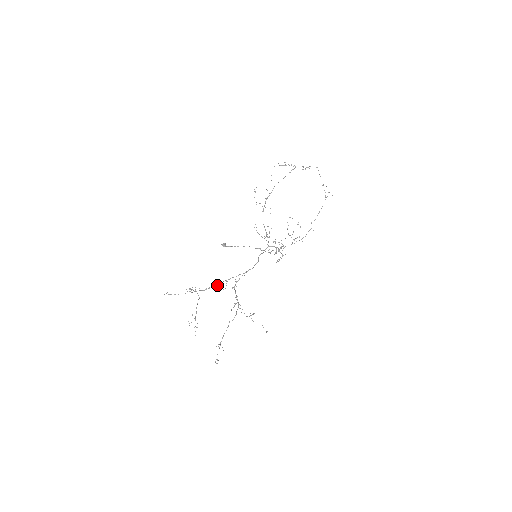
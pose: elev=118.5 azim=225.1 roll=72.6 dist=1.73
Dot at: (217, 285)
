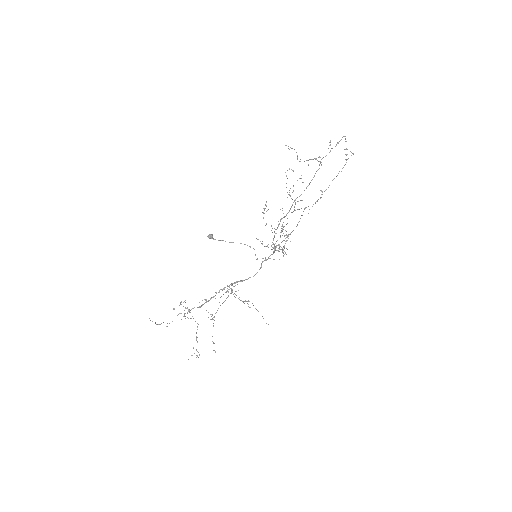
Dot at: (212, 297)
